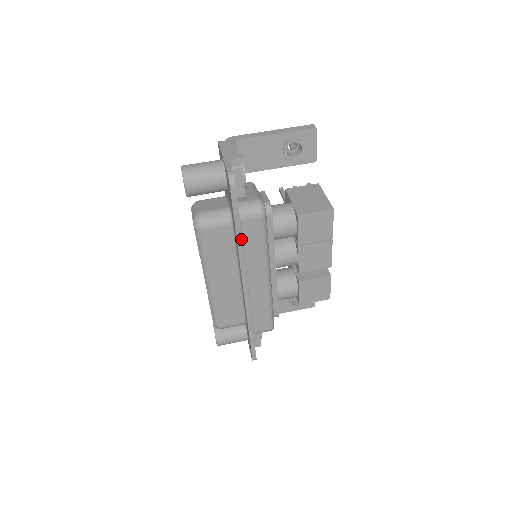
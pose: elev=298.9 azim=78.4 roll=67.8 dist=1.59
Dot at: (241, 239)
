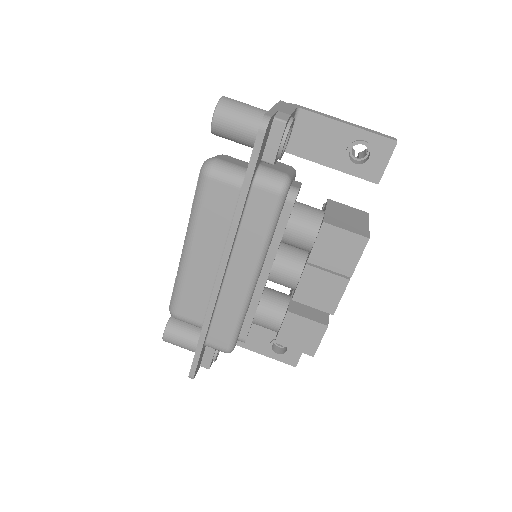
Dot at: (242, 207)
